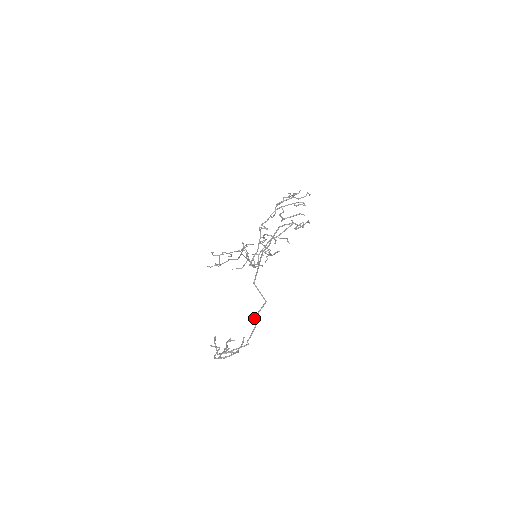
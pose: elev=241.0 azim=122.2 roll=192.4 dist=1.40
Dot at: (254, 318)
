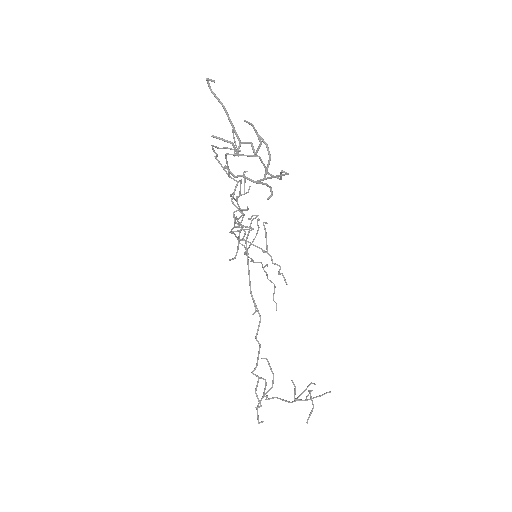
Dot at: occluded
